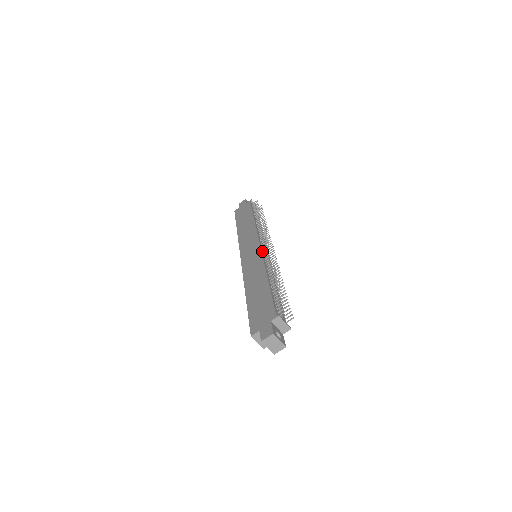
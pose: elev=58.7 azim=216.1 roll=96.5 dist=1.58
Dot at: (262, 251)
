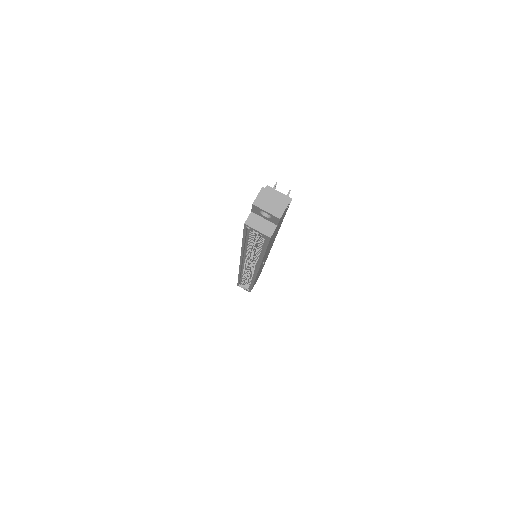
Dot at: occluded
